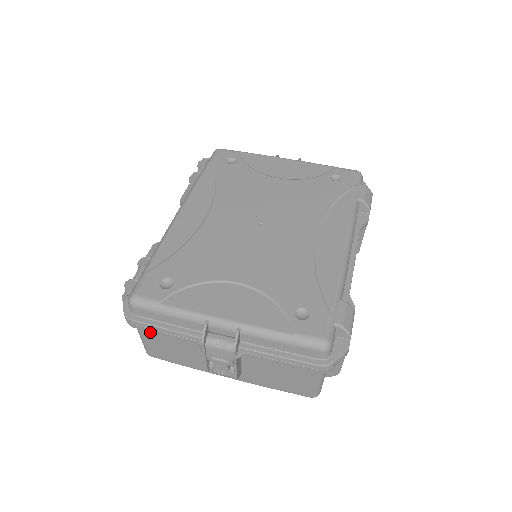
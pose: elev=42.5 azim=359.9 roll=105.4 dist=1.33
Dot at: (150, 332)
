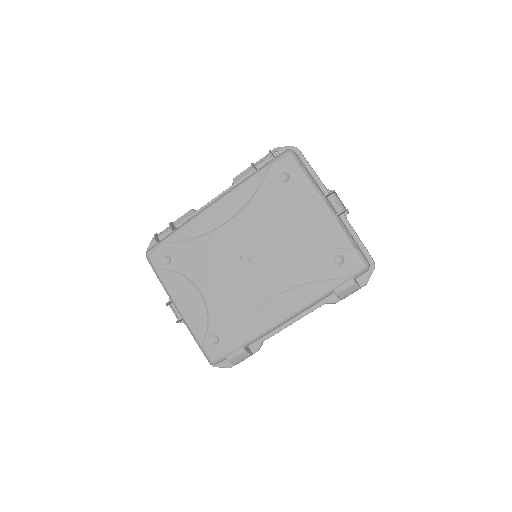
Dot at: occluded
